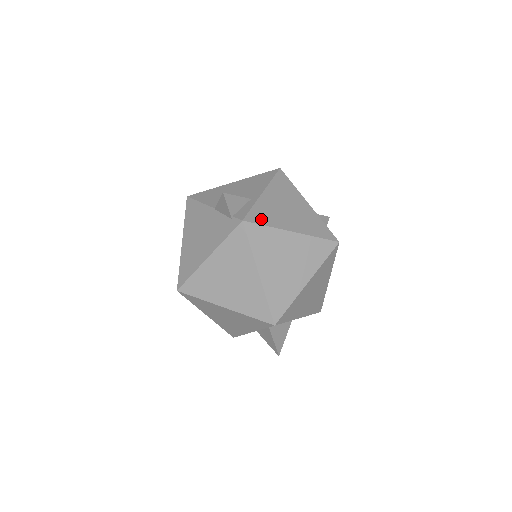
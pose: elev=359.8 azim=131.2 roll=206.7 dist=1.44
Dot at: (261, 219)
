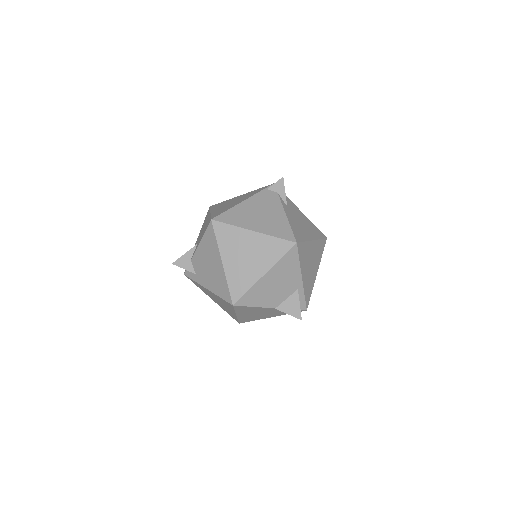
Dot at: (309, 295)
